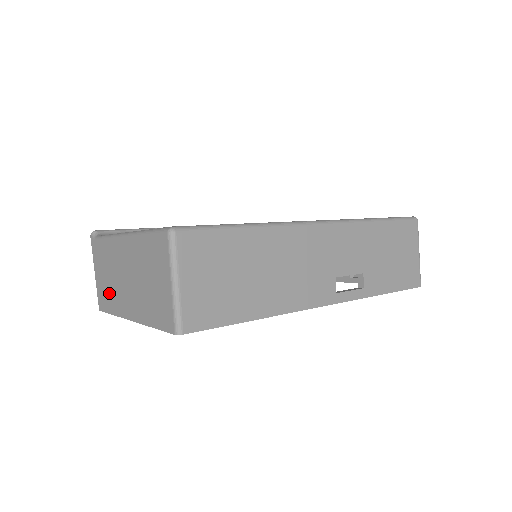
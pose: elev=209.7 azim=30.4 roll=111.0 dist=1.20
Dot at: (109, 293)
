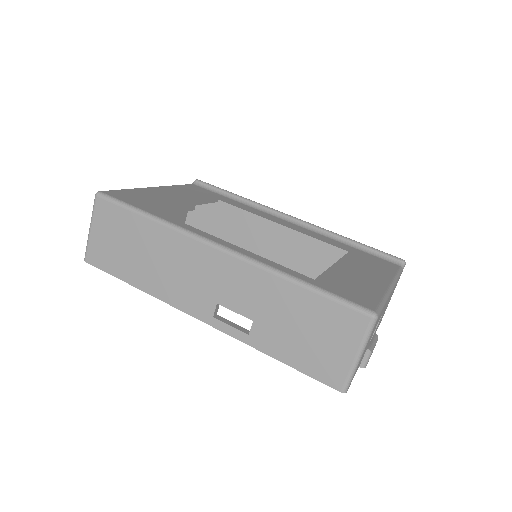
Dot at: occluded
